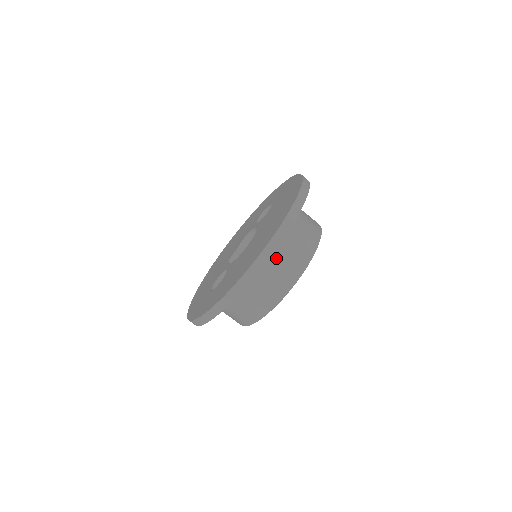
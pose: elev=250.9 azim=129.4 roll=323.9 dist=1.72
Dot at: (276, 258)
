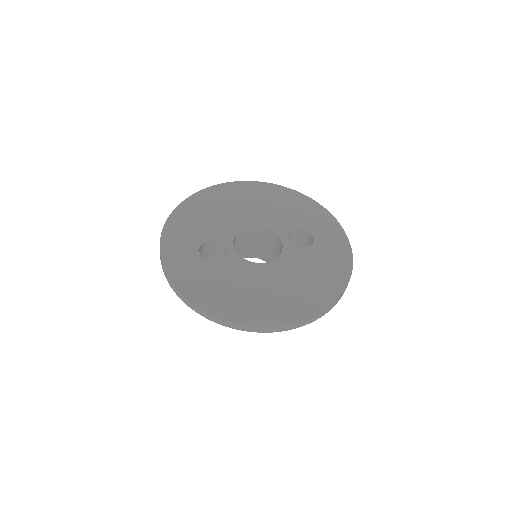
Dot at: occluded
